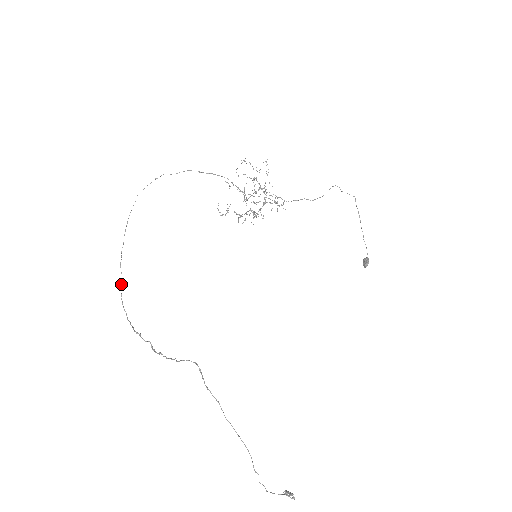
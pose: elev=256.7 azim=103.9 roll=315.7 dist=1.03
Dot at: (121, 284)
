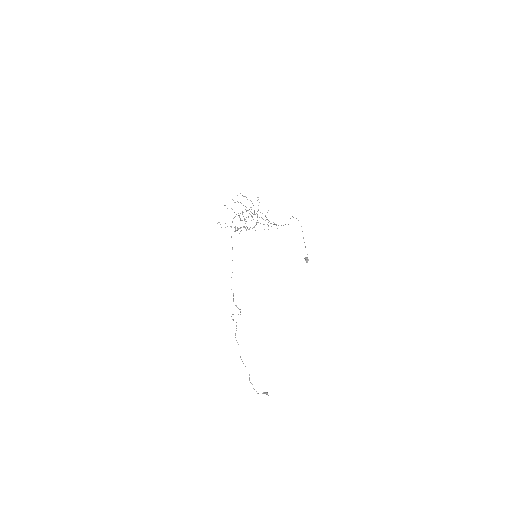
Dot at: occluded
